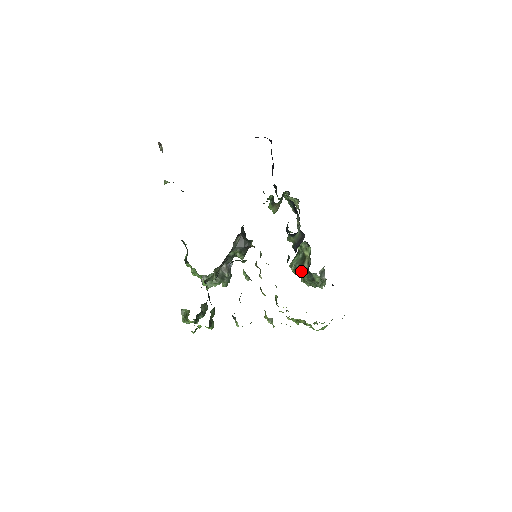
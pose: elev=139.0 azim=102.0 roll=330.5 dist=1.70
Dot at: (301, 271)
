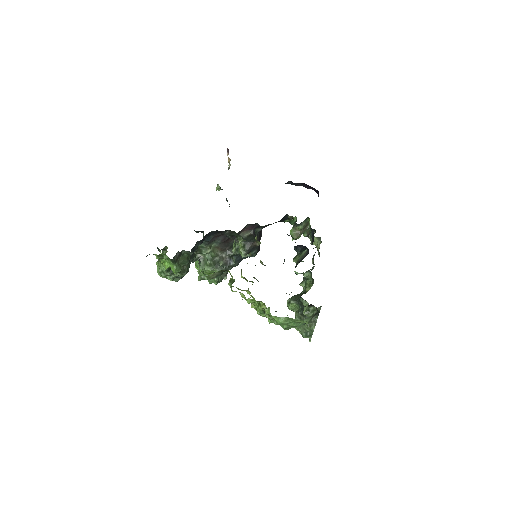
Dot at: (294, 301)
